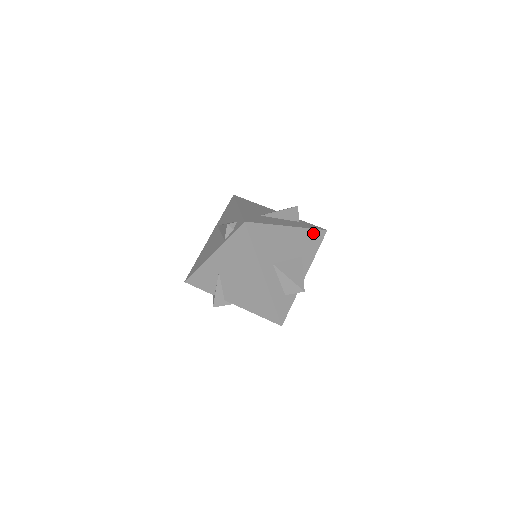
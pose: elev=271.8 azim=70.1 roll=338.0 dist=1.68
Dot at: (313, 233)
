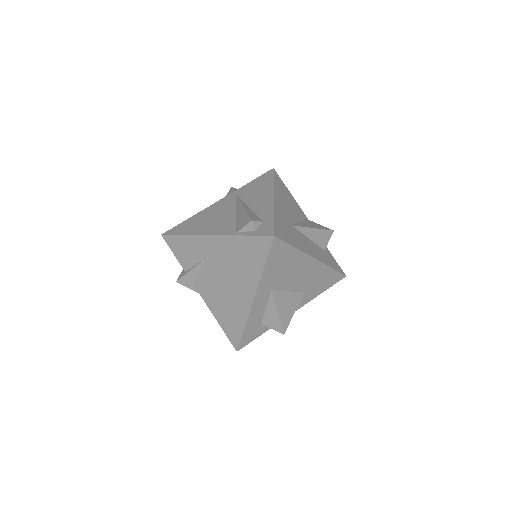
Dot at: (331, 274)
